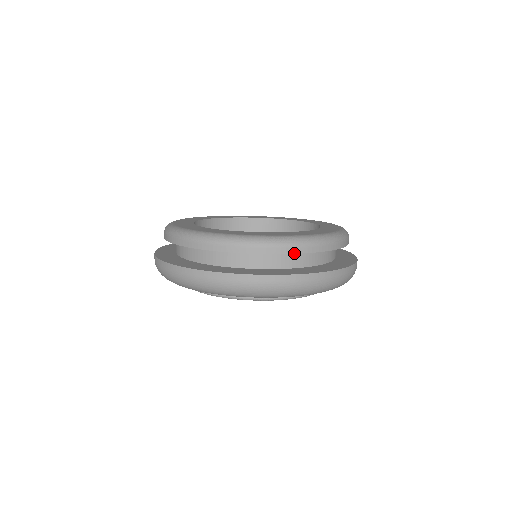
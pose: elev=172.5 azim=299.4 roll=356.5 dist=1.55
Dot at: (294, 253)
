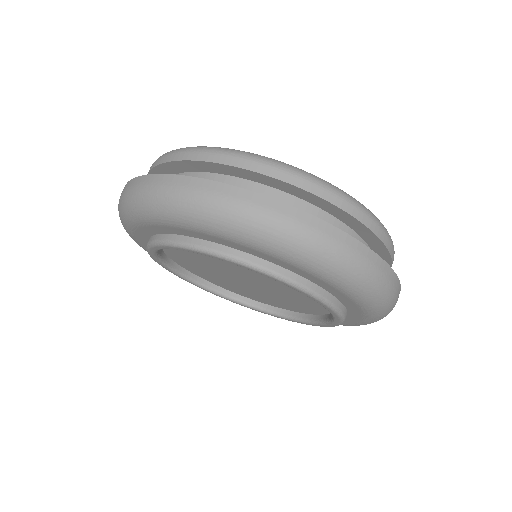
Dot at: (379, 237)
